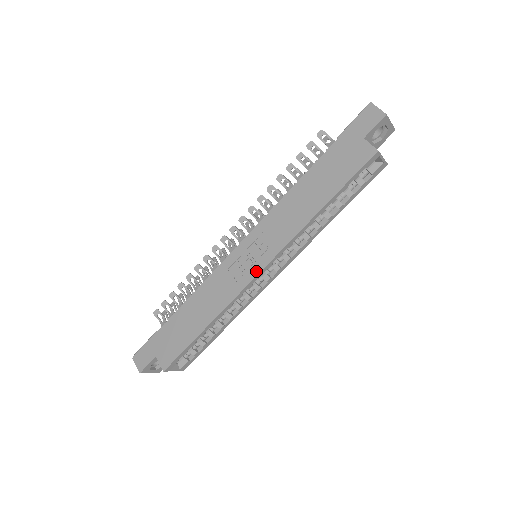
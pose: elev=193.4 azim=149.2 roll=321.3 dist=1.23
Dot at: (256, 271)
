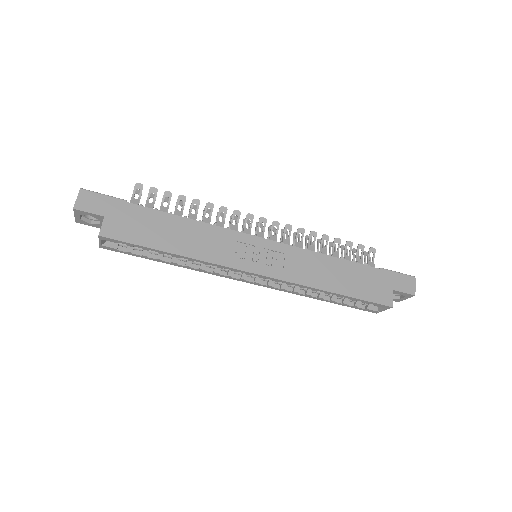
Dot at: (253, 269)
